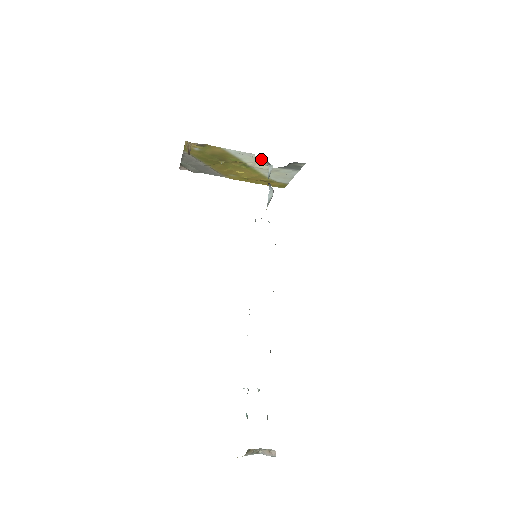
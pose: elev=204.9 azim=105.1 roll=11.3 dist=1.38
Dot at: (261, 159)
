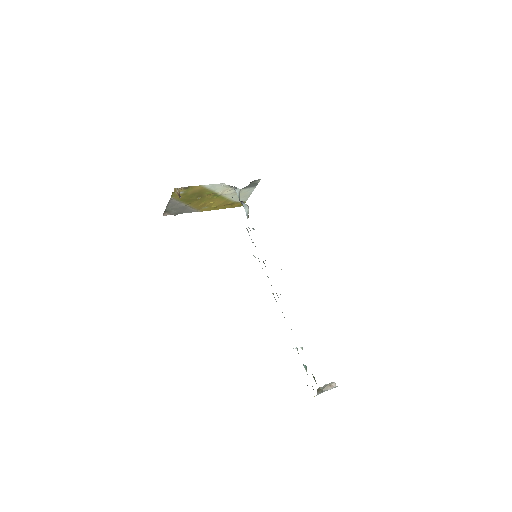
Dot at: (229, 186)
